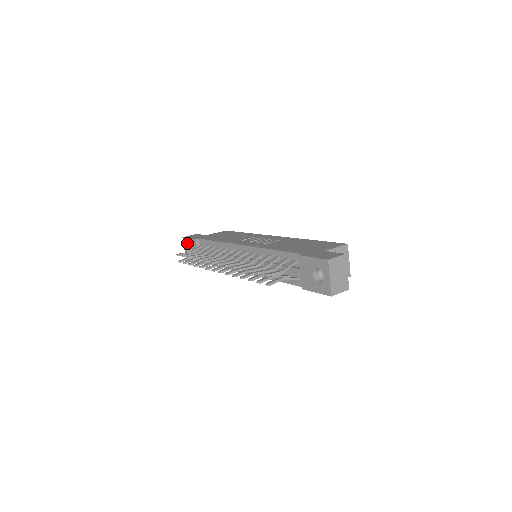
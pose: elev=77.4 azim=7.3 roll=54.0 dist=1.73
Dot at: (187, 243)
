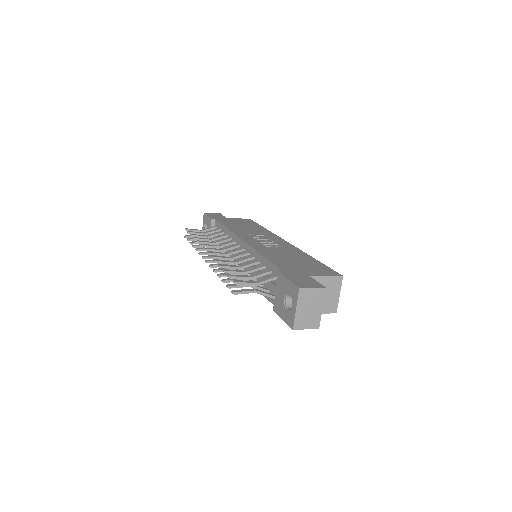
Dot at: (205, 220)
